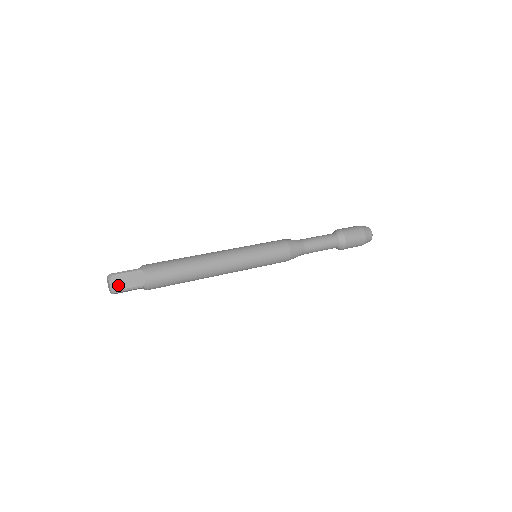
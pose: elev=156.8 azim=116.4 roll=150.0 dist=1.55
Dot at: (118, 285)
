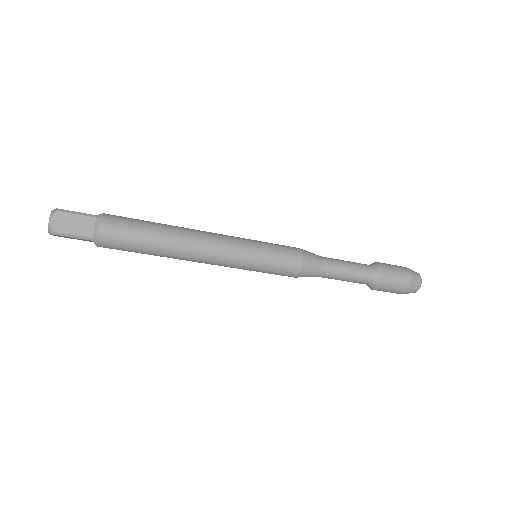
Dot at: (59, 226)
